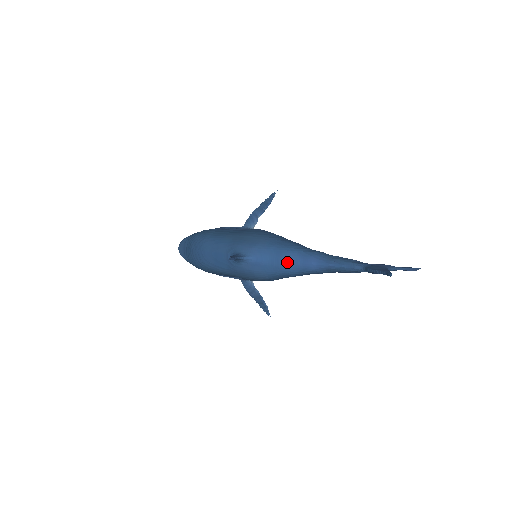
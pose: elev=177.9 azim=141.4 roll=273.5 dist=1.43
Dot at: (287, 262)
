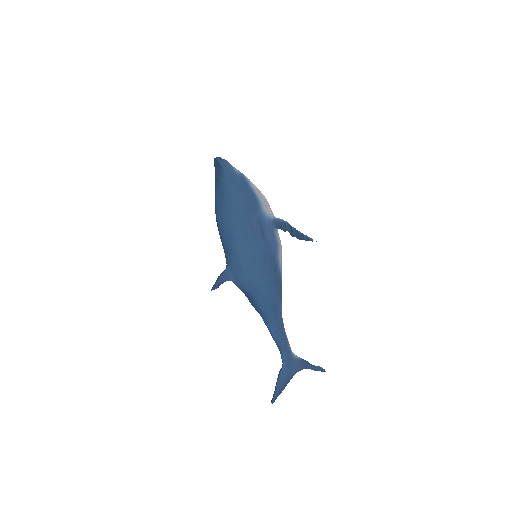
Dot at: (255, 308)
